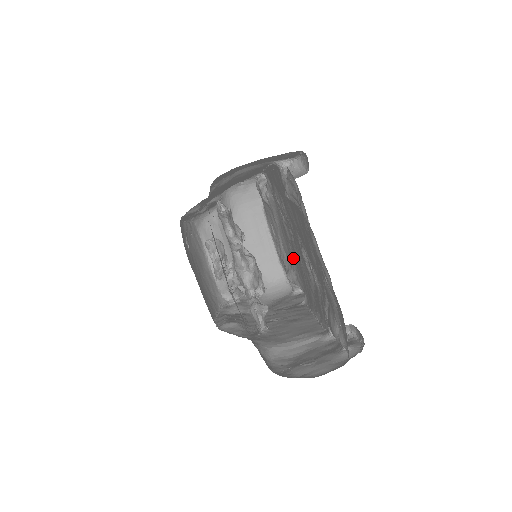
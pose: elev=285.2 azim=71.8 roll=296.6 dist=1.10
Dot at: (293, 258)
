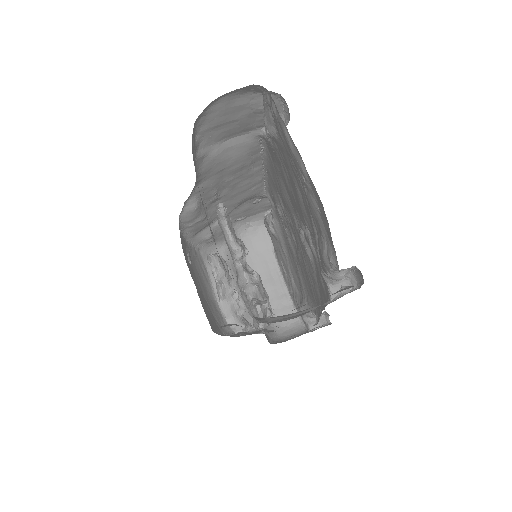
Dot at: (301, 279)
